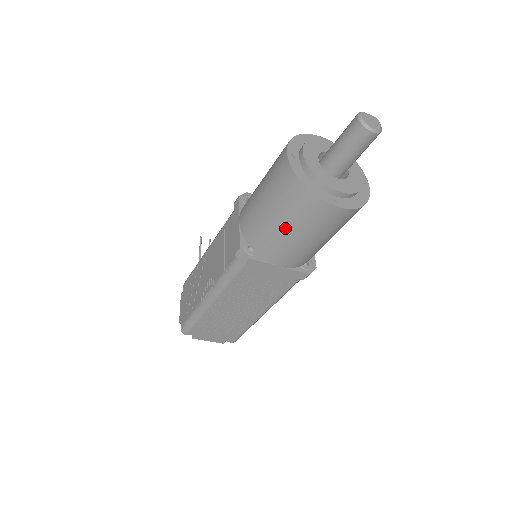
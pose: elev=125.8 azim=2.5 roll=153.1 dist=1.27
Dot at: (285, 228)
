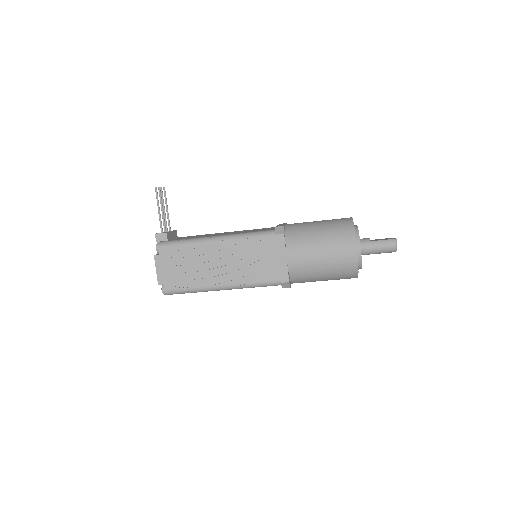
Dot at: (324, 279)
